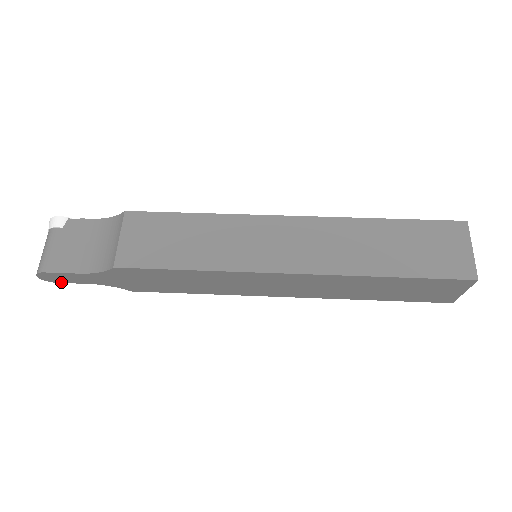
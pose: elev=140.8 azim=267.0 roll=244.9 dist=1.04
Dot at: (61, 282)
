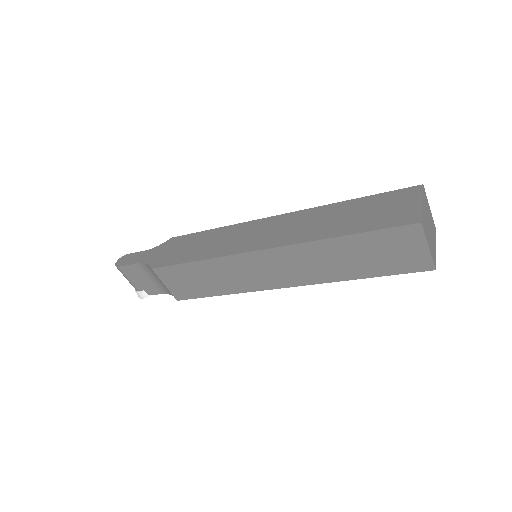
Dot at: (122, 266)
